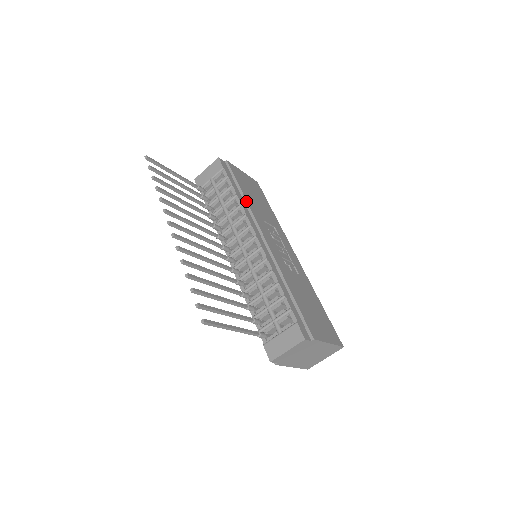
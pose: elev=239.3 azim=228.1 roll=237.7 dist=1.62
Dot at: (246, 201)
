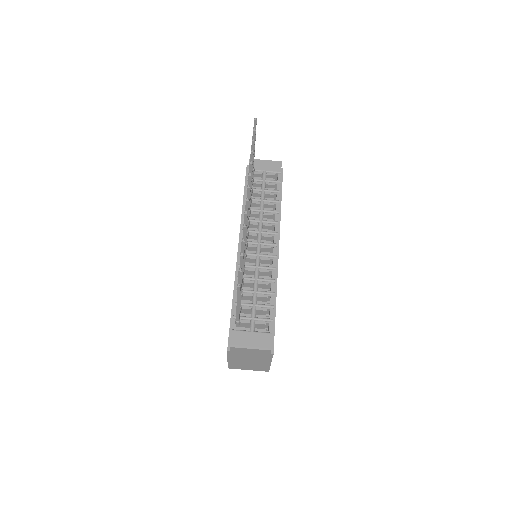
Dot at: occluded
